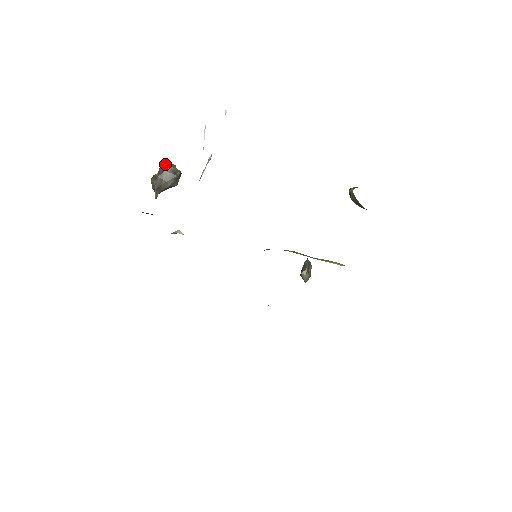
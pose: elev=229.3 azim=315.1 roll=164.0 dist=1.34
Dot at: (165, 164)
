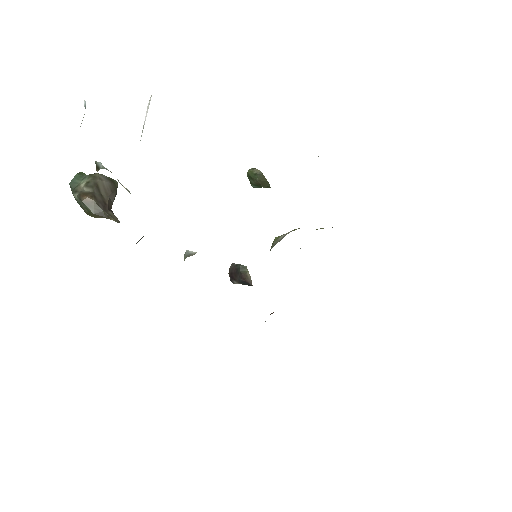
Dot at: (81, 175)
